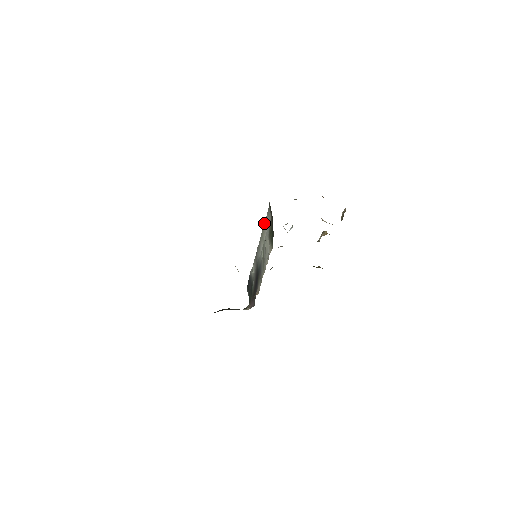
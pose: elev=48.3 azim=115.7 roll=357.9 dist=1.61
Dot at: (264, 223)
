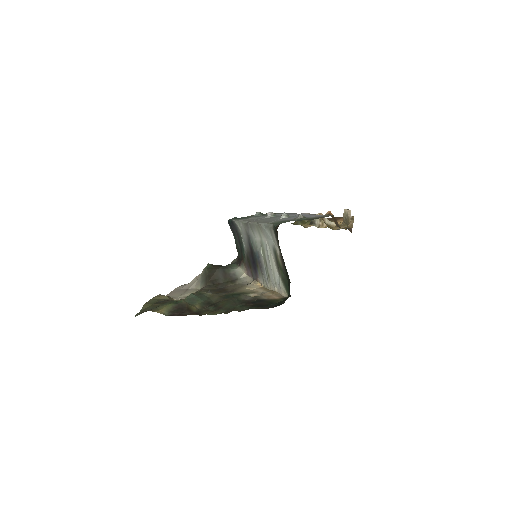
Dot at: (263, 228)
